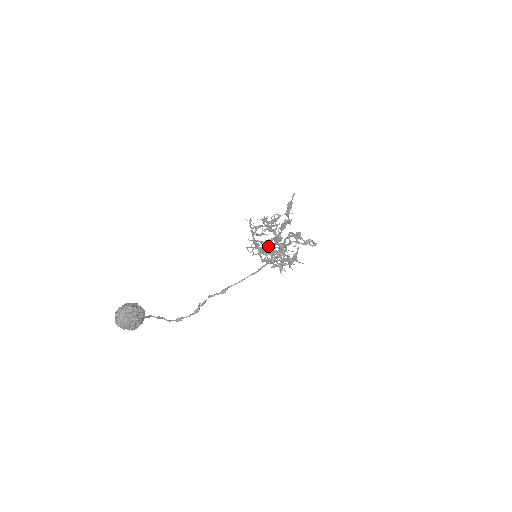
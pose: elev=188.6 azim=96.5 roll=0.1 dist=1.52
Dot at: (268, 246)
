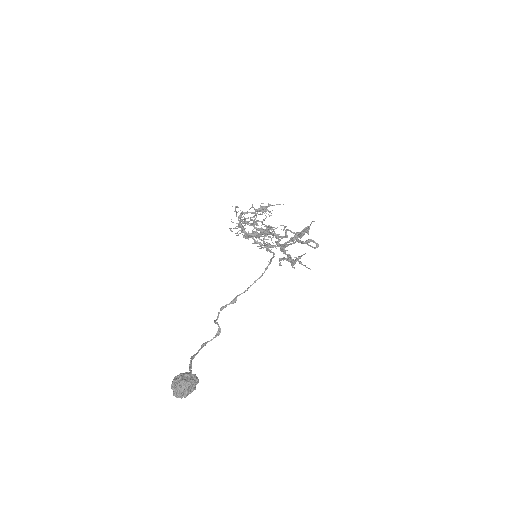
Dot at: (258, 233)
